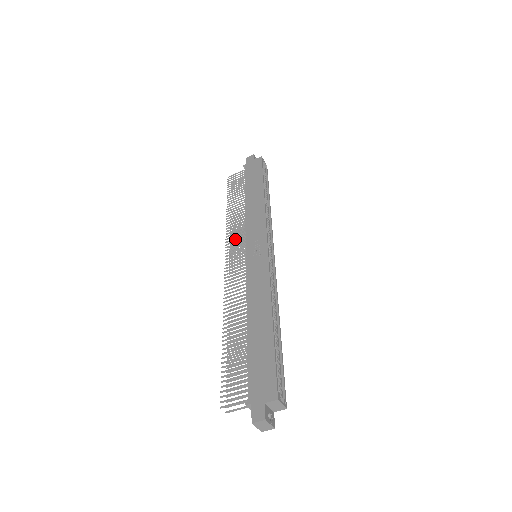
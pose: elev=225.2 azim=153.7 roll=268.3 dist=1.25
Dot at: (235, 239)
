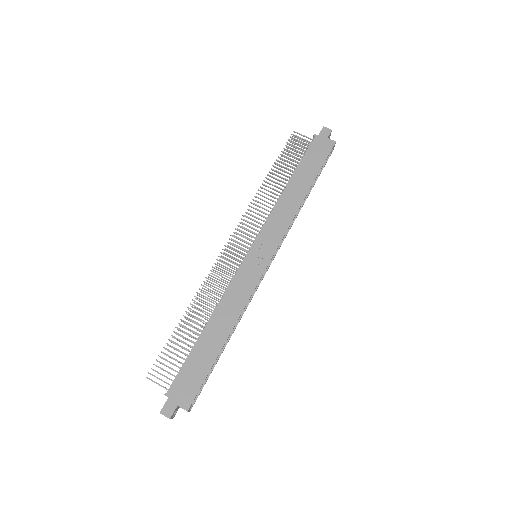
Dot at: (253, 215)
